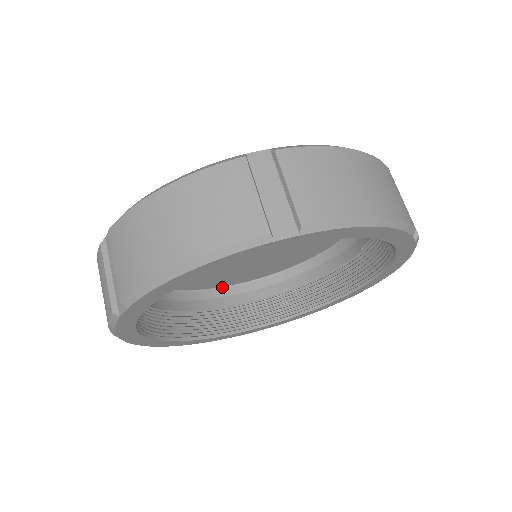
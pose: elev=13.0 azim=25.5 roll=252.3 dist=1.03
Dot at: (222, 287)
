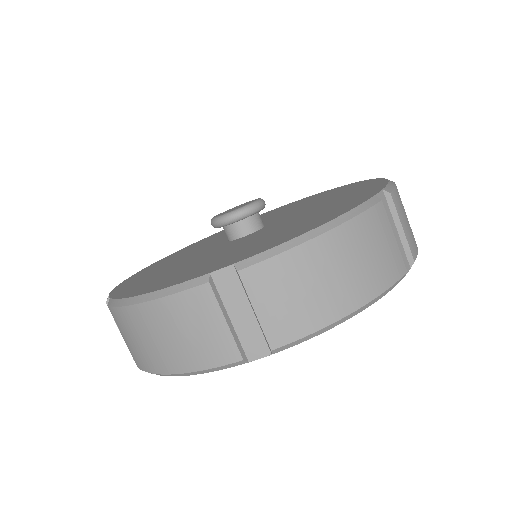
Dot at: occluded
